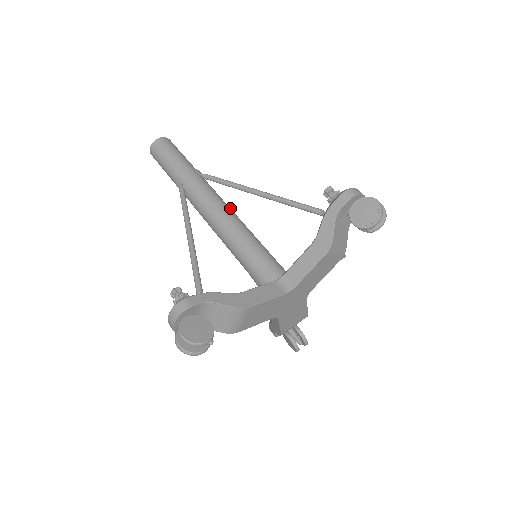
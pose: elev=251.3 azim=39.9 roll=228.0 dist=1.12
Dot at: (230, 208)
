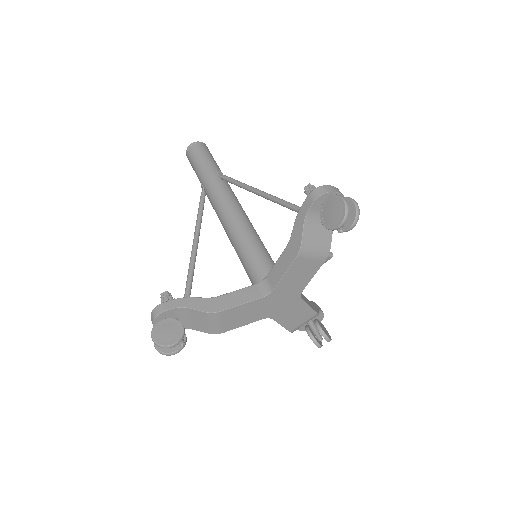
Dot at: (240, 208)
